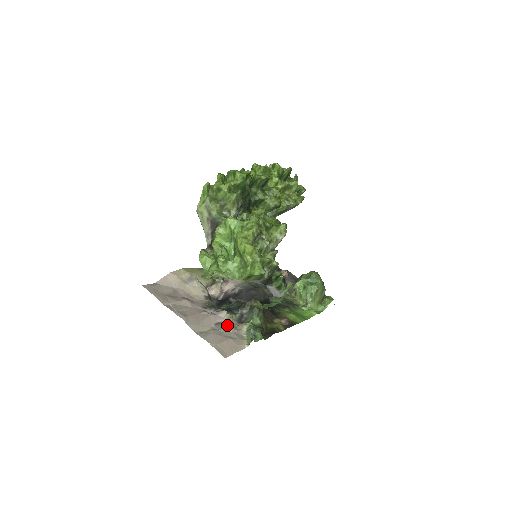
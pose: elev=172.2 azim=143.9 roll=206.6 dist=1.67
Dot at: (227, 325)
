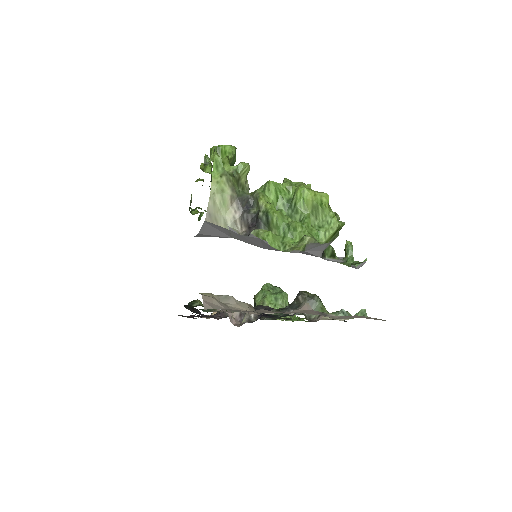
Dot at: (326, 314)
